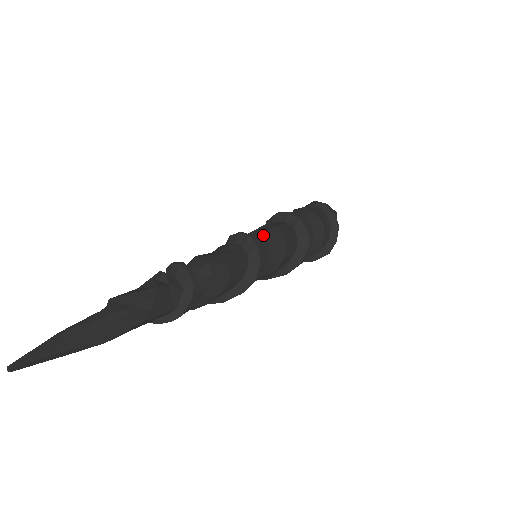
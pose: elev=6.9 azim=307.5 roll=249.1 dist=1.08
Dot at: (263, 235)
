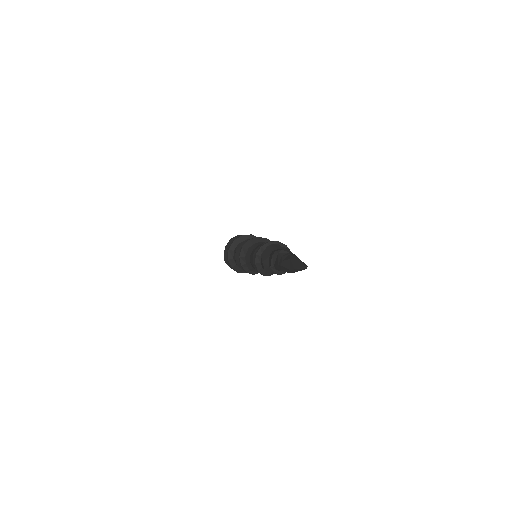
Dot at: occluded
